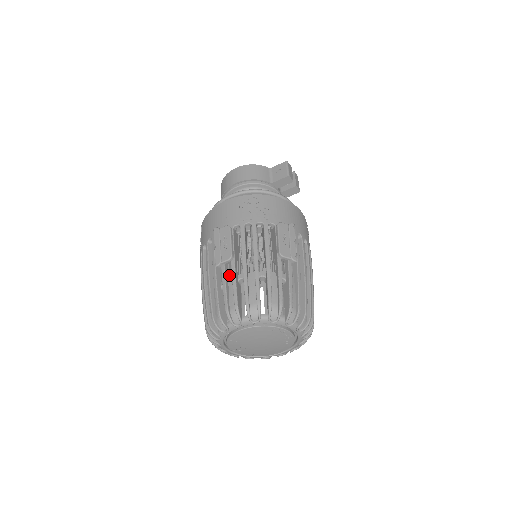
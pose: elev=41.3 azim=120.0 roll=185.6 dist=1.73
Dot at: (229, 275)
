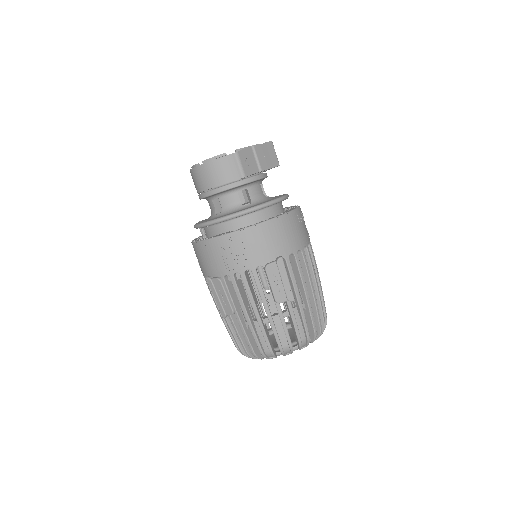
Dot at: occluded
